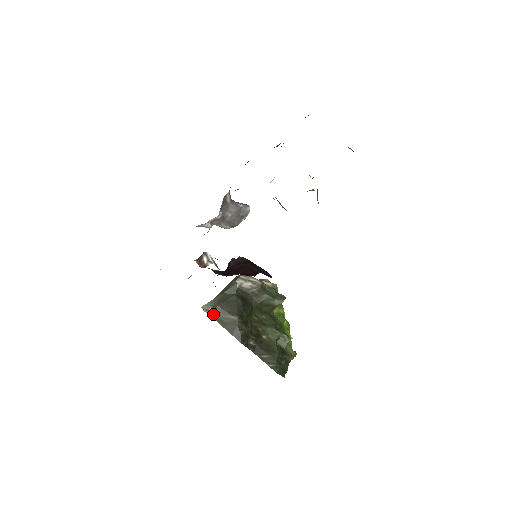
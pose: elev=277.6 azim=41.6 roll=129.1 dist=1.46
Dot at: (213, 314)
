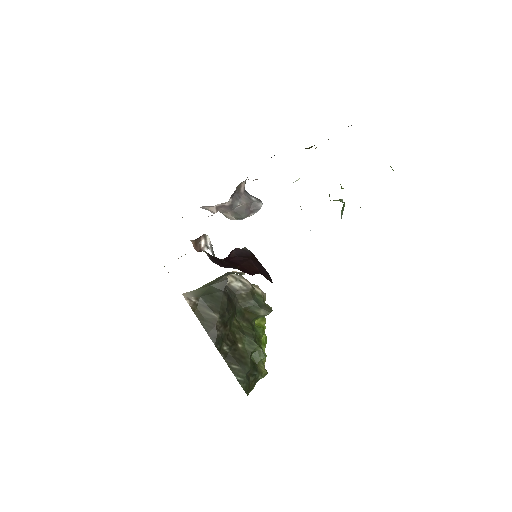
Dot at: (193, 305)
